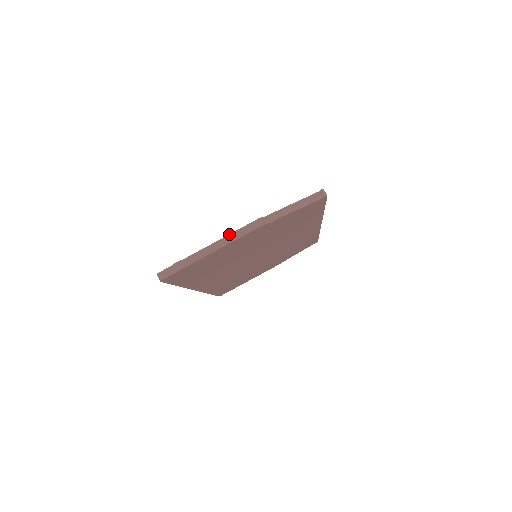
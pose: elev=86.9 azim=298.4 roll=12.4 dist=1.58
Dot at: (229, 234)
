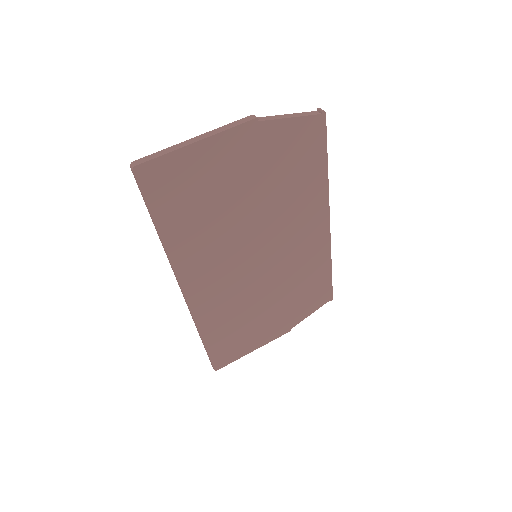
Dot at: (218, 128)
